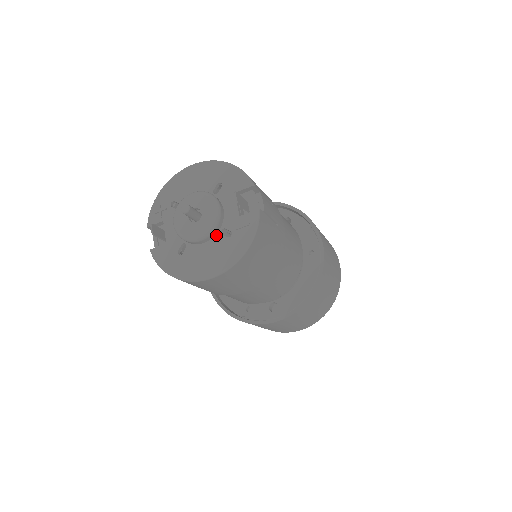
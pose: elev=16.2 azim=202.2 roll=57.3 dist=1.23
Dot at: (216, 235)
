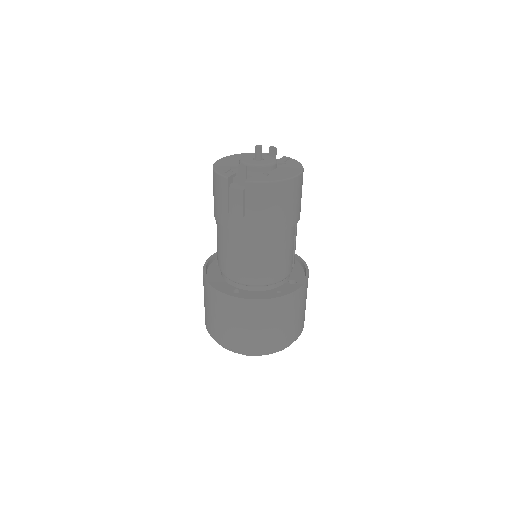
Dot at: (277, 166)
